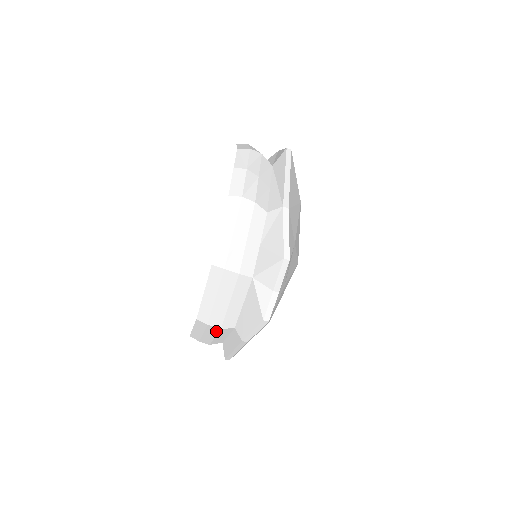
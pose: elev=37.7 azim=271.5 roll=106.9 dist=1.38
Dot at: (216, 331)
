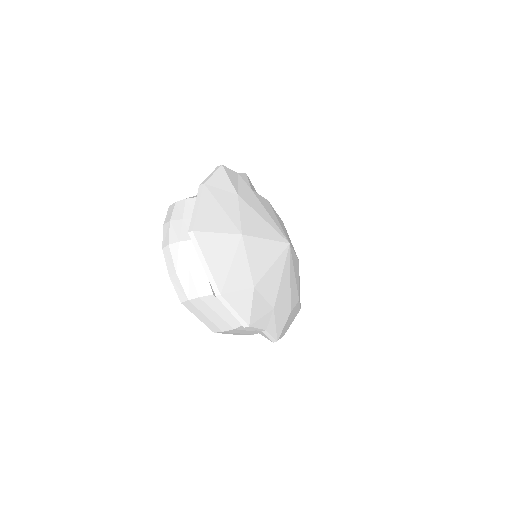
Dot at: occluded
